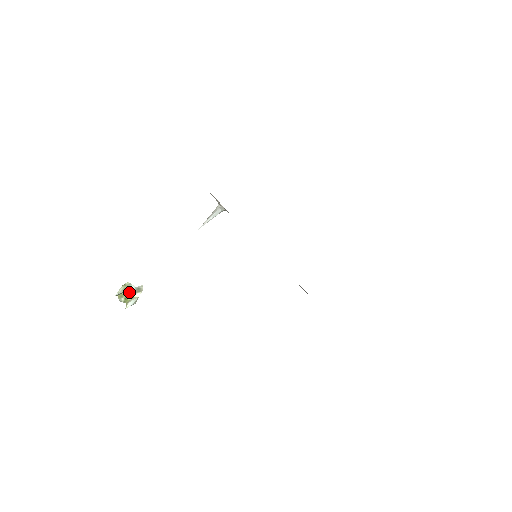
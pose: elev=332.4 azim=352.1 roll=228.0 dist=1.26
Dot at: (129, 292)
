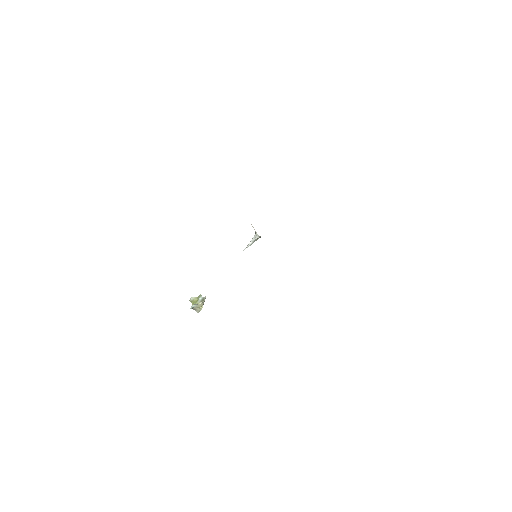
Dot at: (198, 301)
